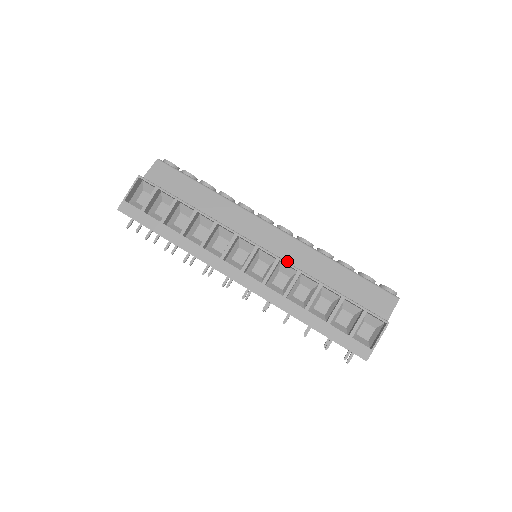
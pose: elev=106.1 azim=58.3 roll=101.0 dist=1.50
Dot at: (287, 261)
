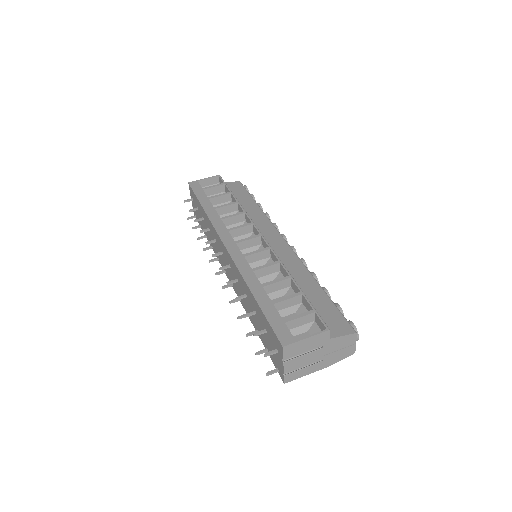
Dot at: occluded
